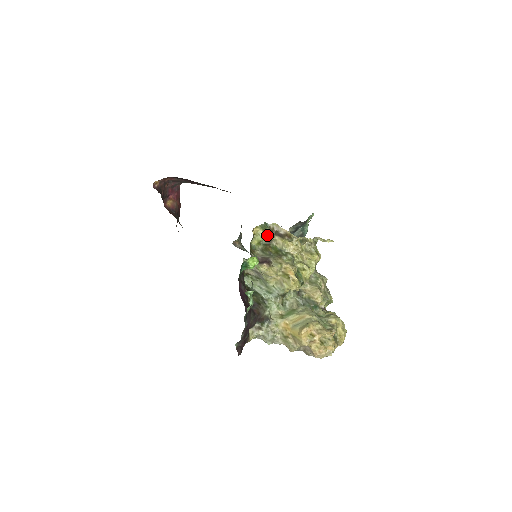
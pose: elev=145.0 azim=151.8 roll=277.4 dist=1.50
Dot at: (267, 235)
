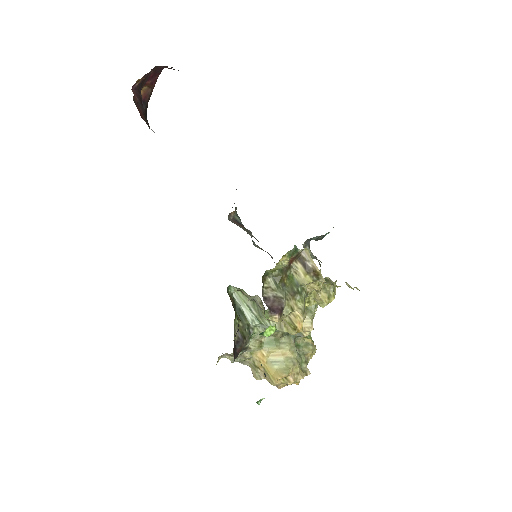
Dot at: (289, 260)
